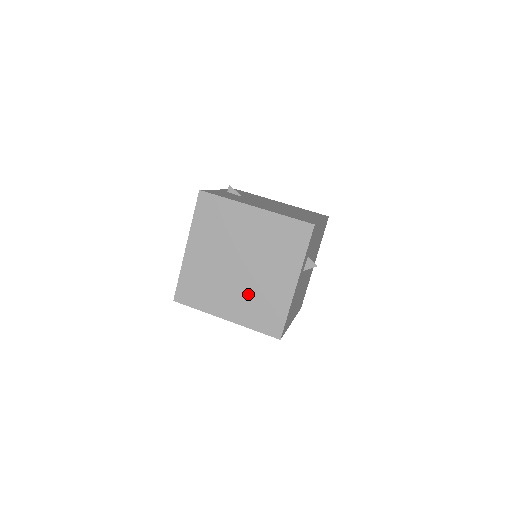
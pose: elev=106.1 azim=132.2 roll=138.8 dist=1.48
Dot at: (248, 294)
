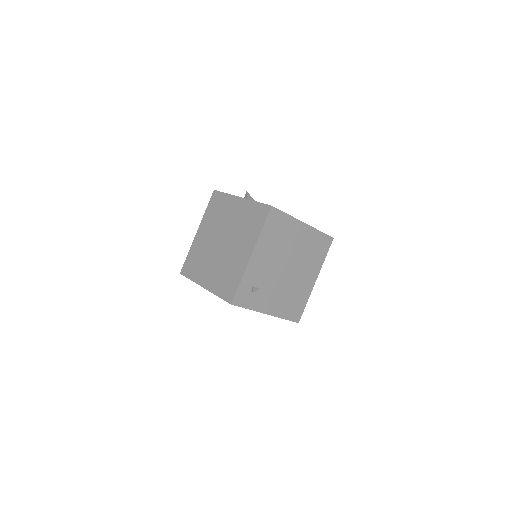
Dot at: (239, 235)
